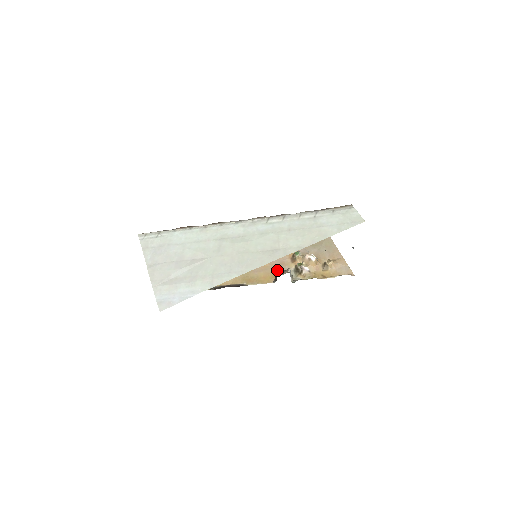
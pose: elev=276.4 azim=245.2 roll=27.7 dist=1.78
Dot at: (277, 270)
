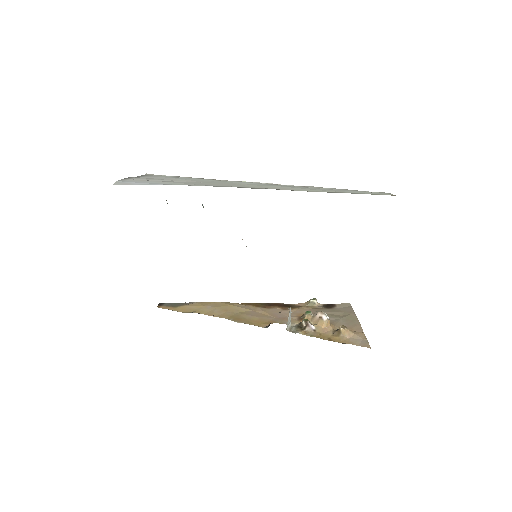
Dot at: (276, 320)
